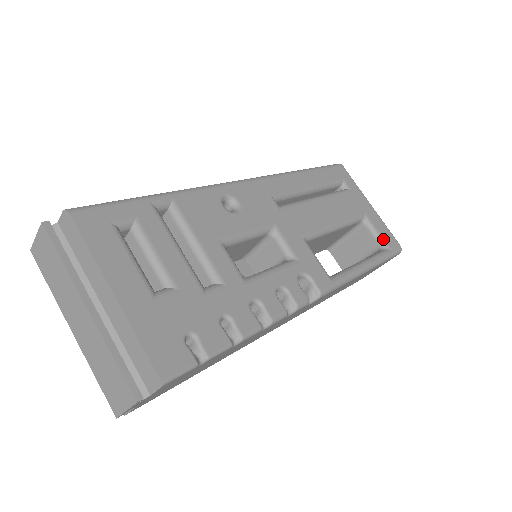
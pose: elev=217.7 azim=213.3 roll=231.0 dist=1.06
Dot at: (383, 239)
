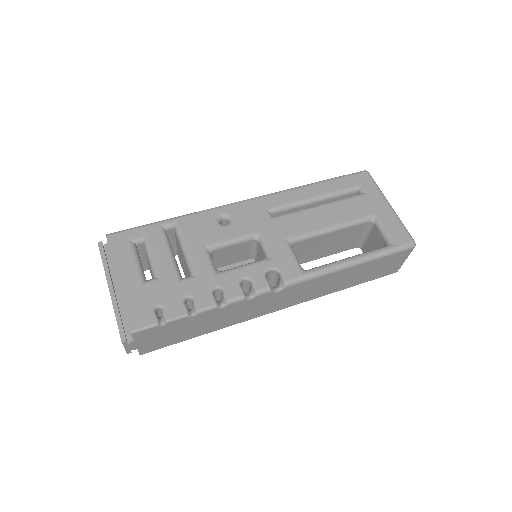
Dot at: (389, 236)
